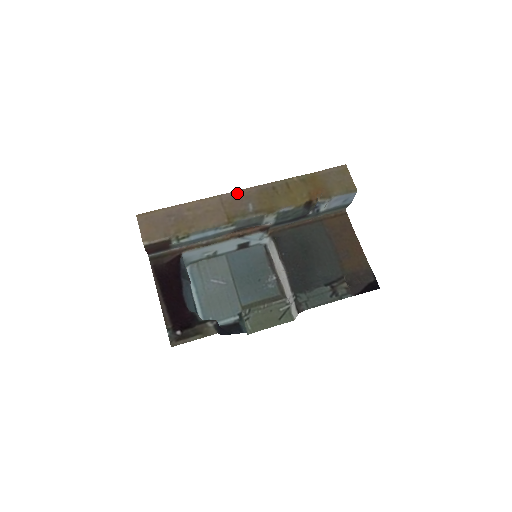
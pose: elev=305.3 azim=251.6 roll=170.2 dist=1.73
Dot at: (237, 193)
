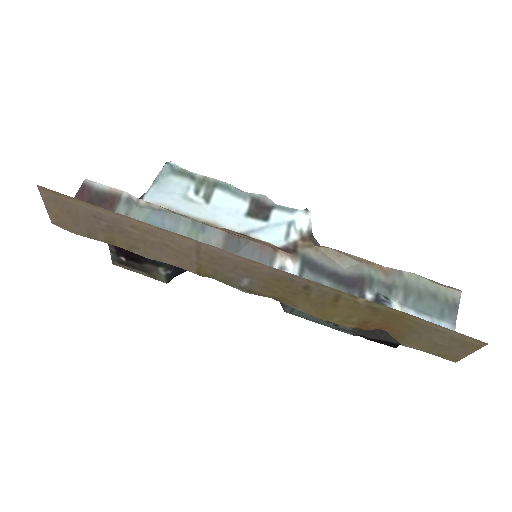
Dot at: (232, 257)
